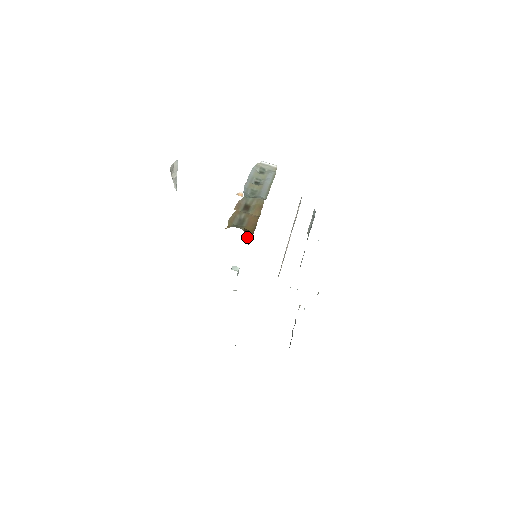
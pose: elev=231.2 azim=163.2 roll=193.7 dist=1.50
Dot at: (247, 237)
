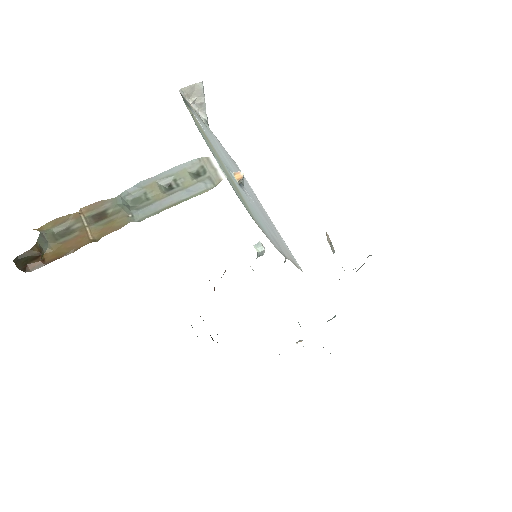
Dot at: (35, 261)
